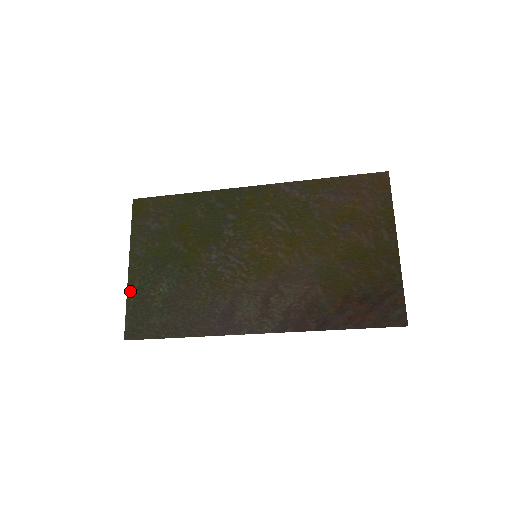
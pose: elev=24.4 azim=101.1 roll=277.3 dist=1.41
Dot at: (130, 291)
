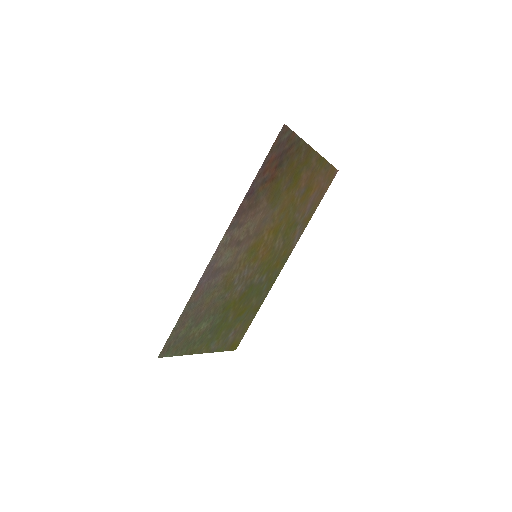
Dot at: (189, 352)
